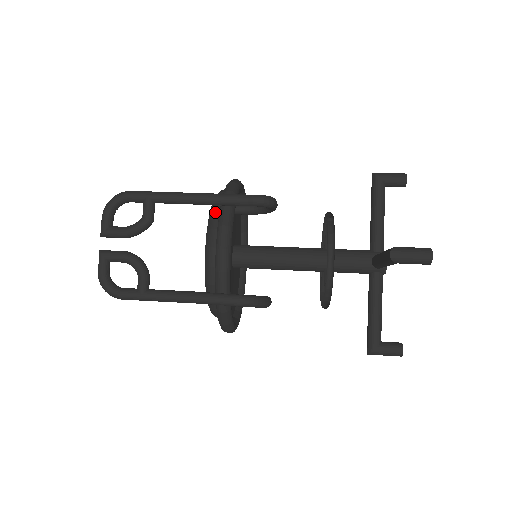
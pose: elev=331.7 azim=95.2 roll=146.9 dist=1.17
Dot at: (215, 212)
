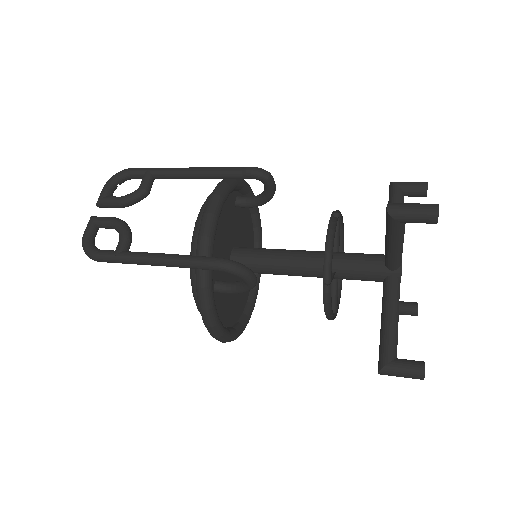
Dot at: occluded
